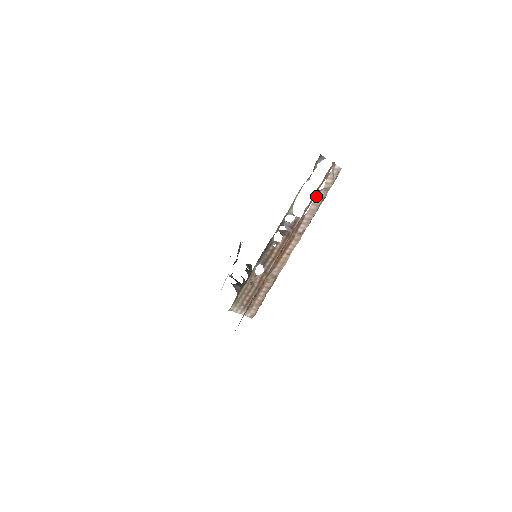
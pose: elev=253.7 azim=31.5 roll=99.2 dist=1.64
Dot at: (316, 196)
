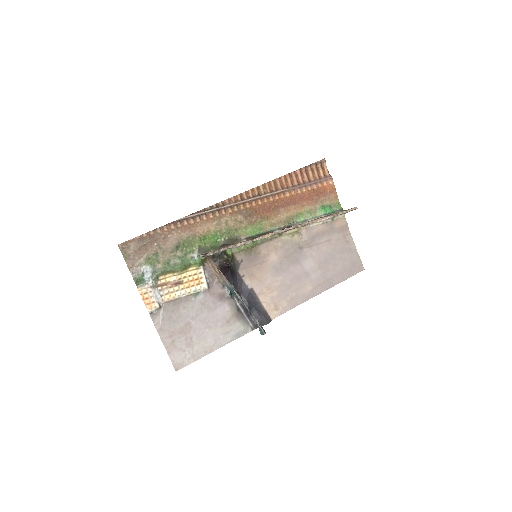
Dot at: occluded
